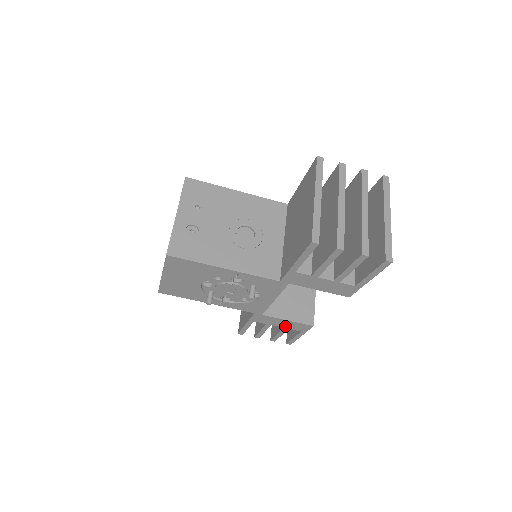
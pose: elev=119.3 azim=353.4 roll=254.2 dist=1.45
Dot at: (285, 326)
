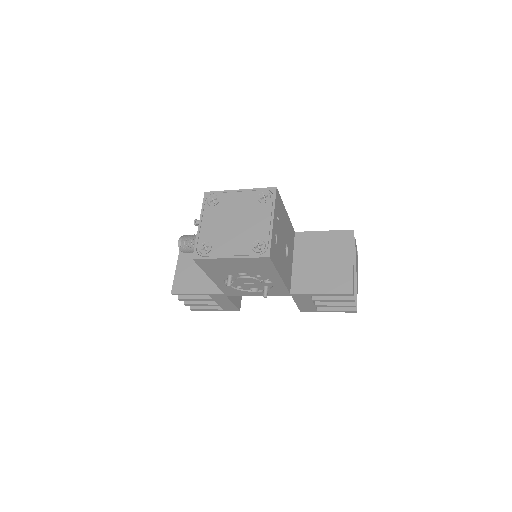
Dot at: (221, 304)
